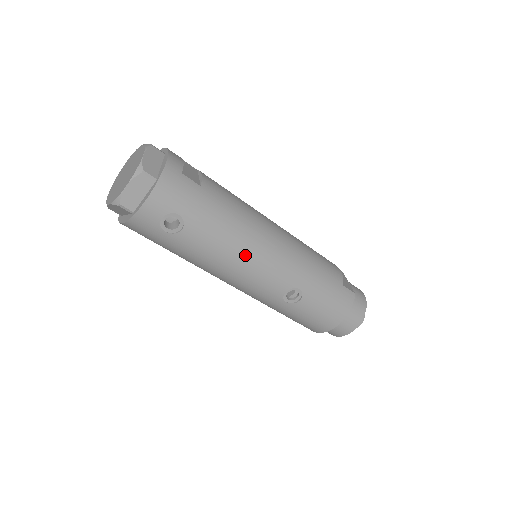
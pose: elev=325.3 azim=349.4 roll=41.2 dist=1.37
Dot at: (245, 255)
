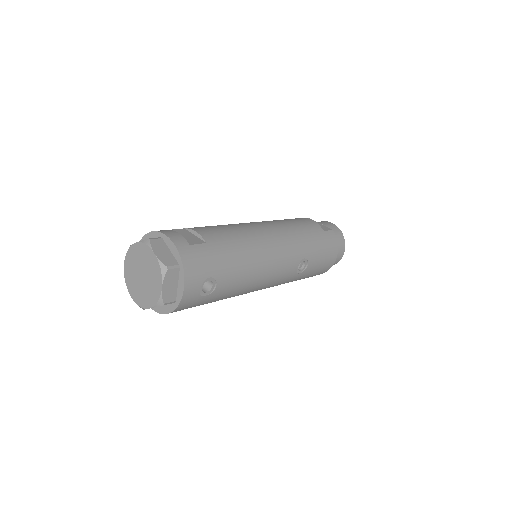
Dot at: (263, 266)
